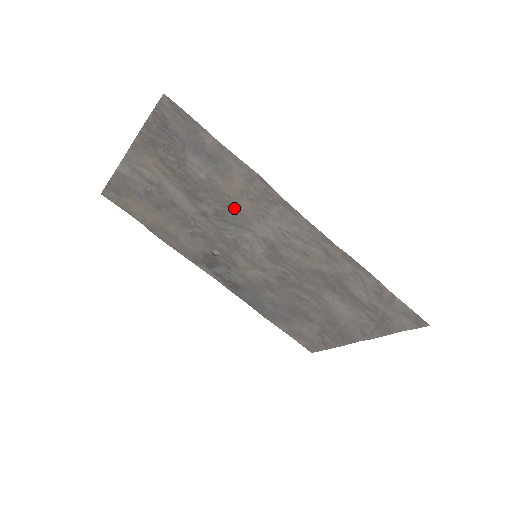
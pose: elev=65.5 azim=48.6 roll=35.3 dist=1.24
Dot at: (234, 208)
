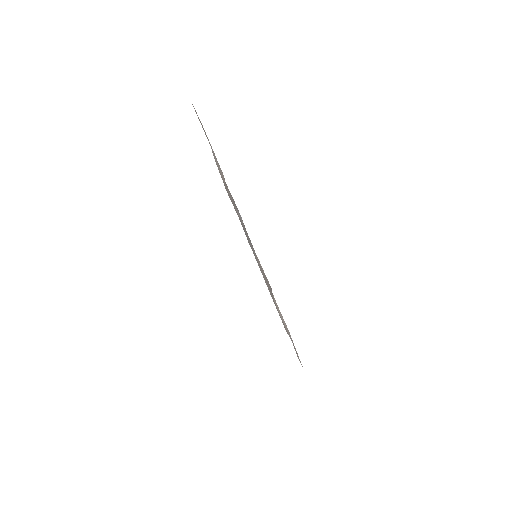
Dot at: occluded
